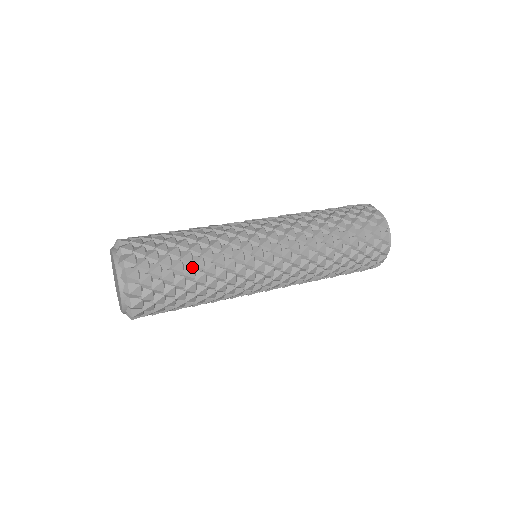
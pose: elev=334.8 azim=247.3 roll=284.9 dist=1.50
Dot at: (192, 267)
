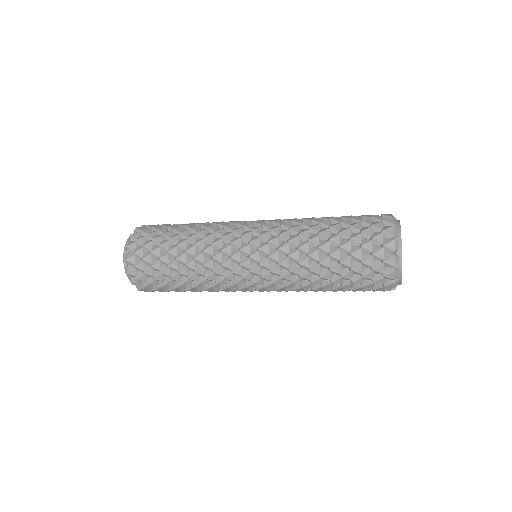
Dot at: (175, 260)
